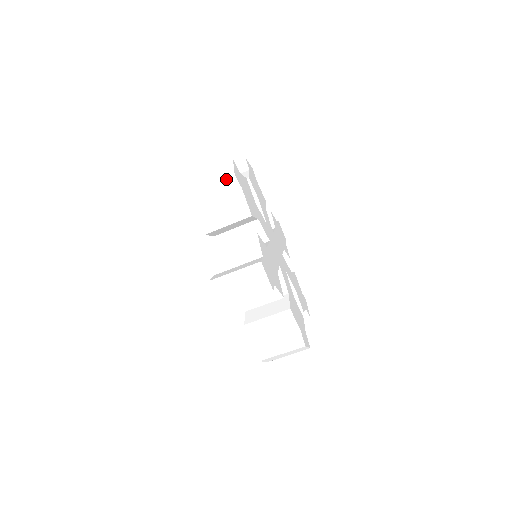
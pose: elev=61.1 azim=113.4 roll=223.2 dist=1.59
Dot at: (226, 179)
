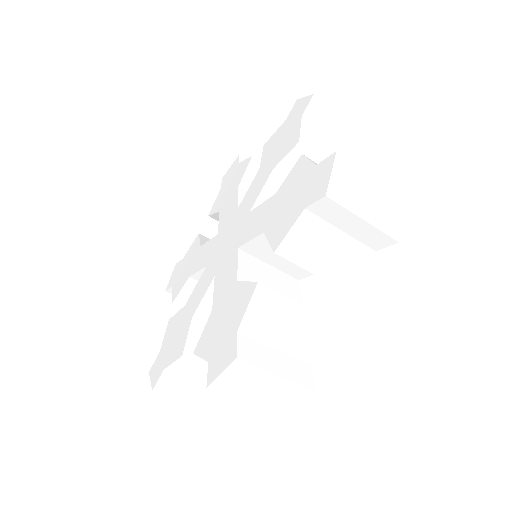
Dot at: (358, 128)
